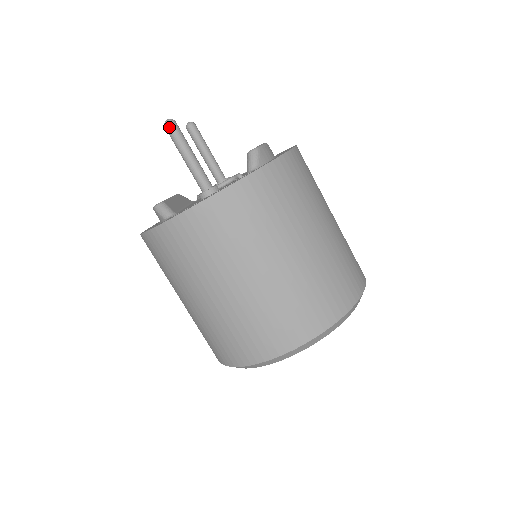
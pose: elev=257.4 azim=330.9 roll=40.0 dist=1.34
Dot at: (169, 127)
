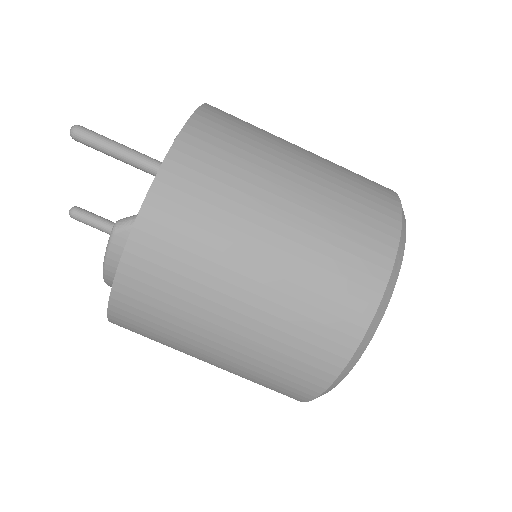
Dot at: (80, 129)
